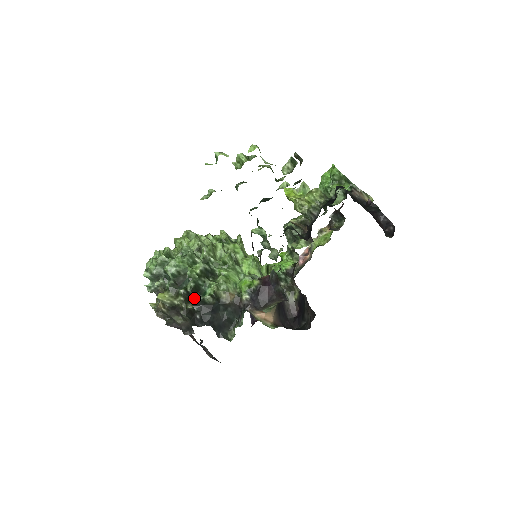
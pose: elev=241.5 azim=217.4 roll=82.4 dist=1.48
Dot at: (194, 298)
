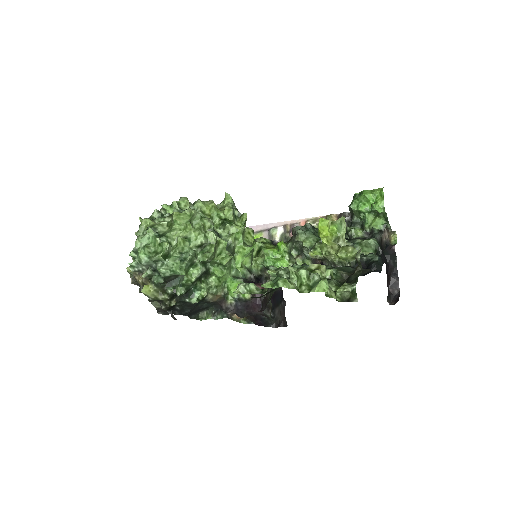
Dot at: (180, 296)
